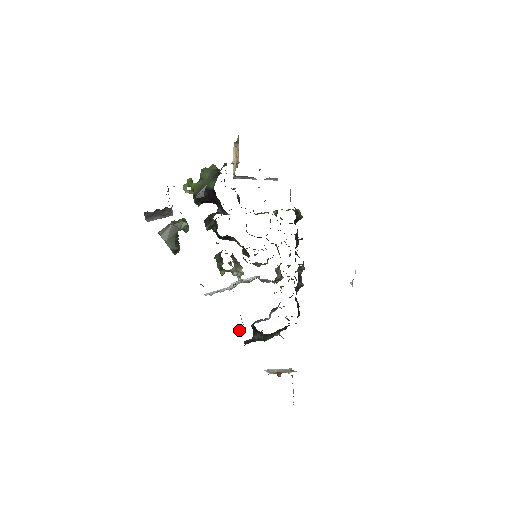
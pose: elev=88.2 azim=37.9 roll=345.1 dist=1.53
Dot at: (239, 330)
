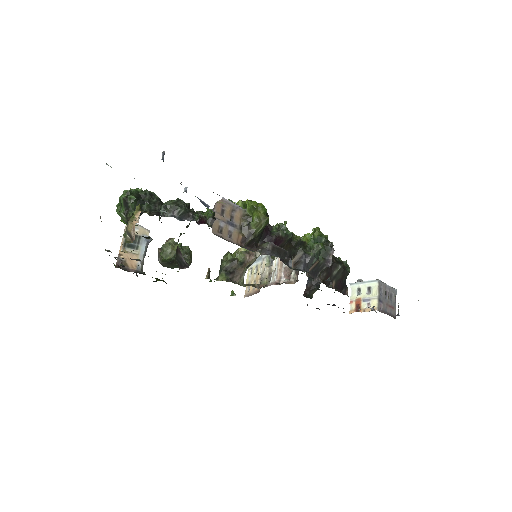
Dot at: occluded
